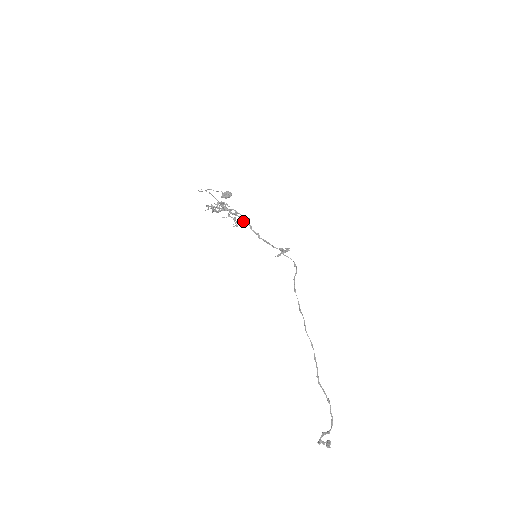
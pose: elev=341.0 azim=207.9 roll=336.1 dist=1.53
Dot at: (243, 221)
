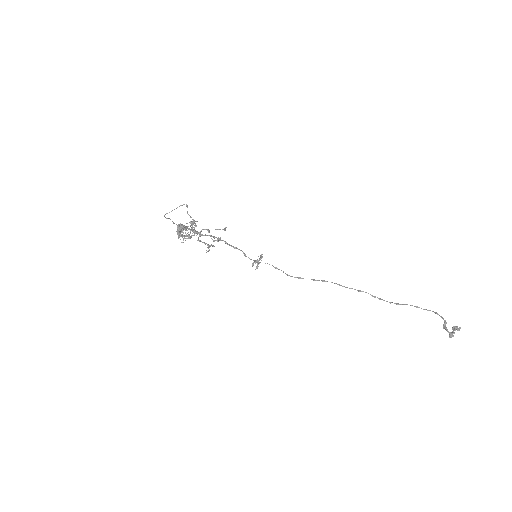
Dot at: (218, 237)
